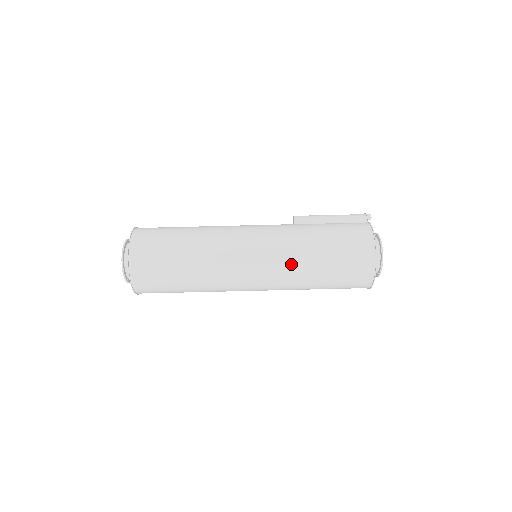
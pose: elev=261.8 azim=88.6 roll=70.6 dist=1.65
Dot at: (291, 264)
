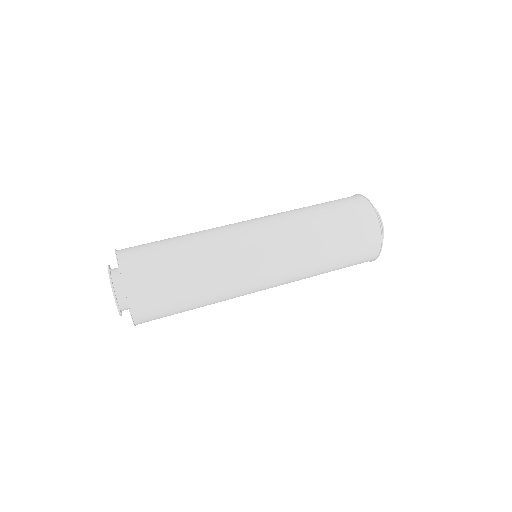
Dot at: occluded
